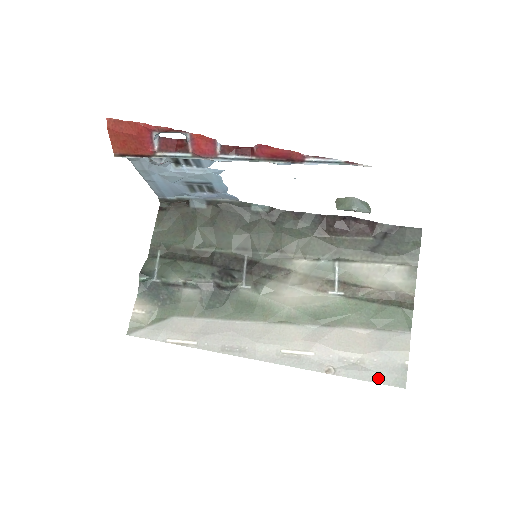
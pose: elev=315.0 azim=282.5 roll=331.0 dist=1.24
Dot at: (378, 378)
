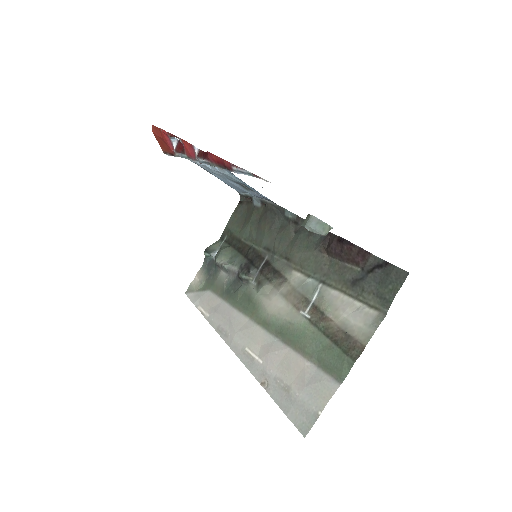
Dot at: (290, 413)
